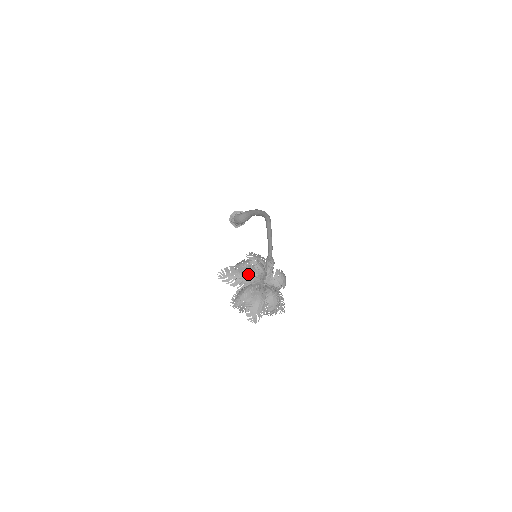
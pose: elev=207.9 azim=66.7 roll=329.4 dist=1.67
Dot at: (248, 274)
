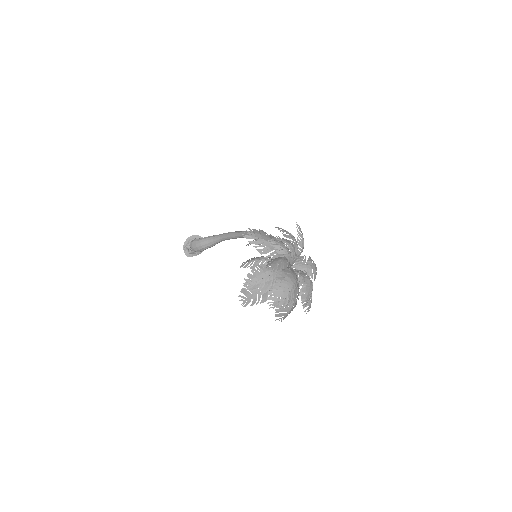
Dot at: (283, 244)
